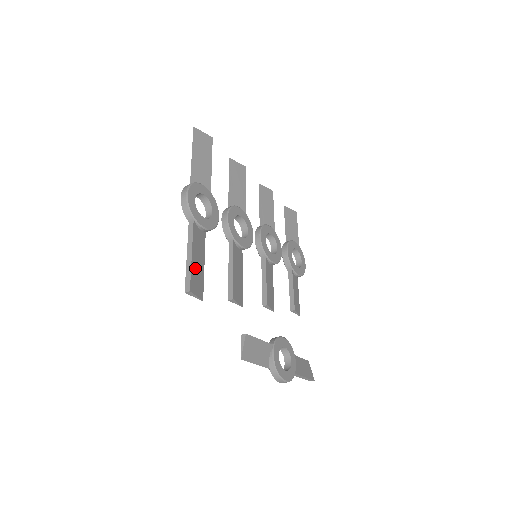
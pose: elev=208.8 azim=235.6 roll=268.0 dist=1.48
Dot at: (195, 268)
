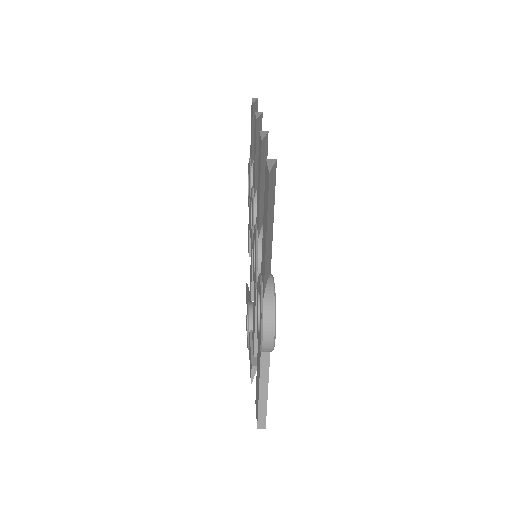
Dot at: occluded
